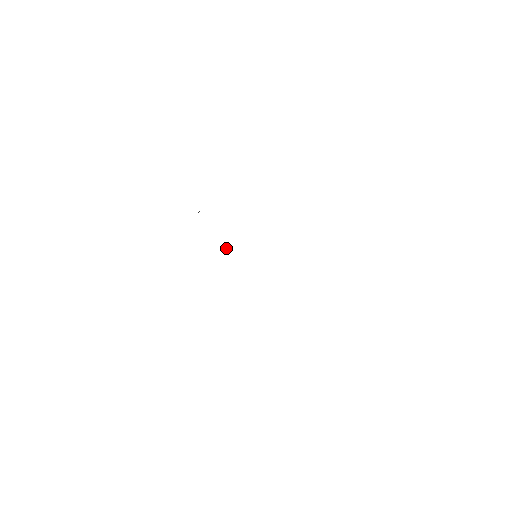
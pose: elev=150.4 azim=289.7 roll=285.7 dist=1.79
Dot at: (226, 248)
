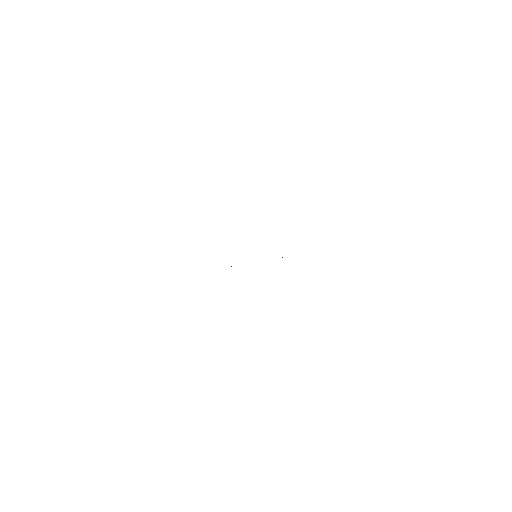
Dot at: (231, 266)
